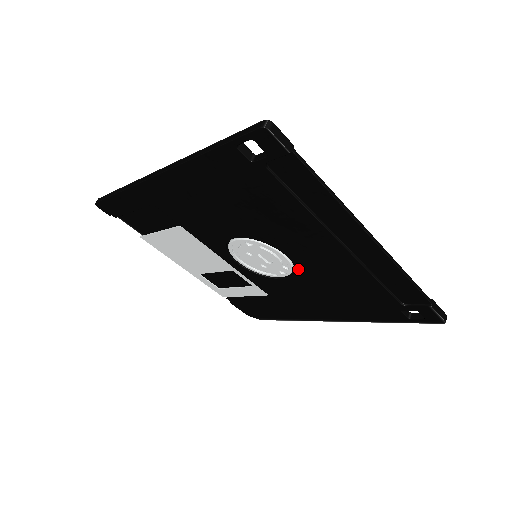
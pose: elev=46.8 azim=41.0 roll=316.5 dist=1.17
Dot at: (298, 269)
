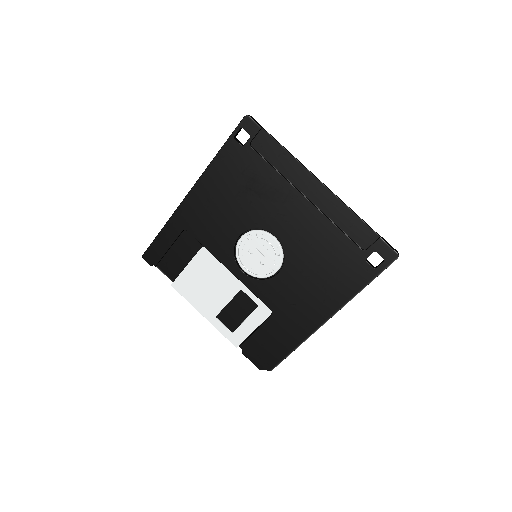
Dot at: (286, 250)
